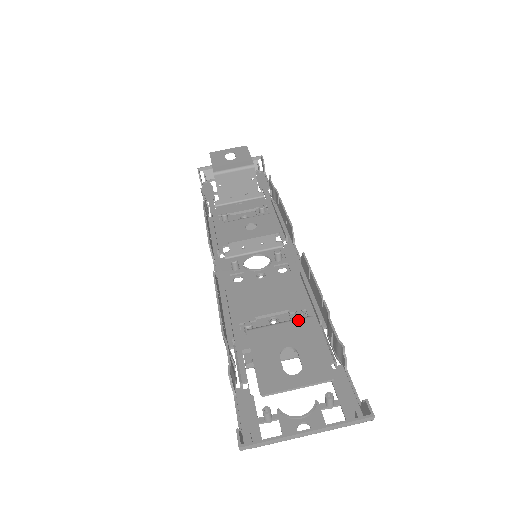
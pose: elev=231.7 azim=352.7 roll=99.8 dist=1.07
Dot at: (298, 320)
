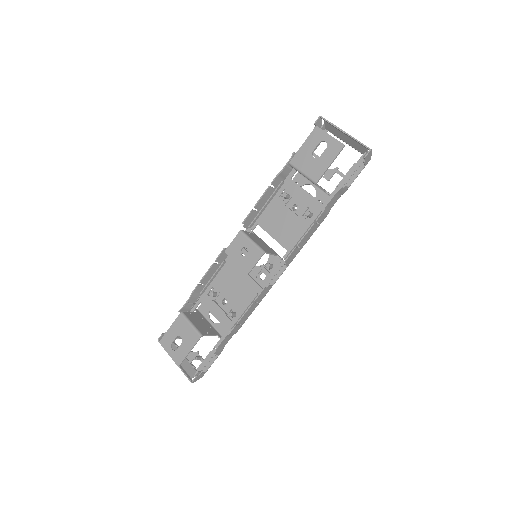
Dot at: (195, 332)
